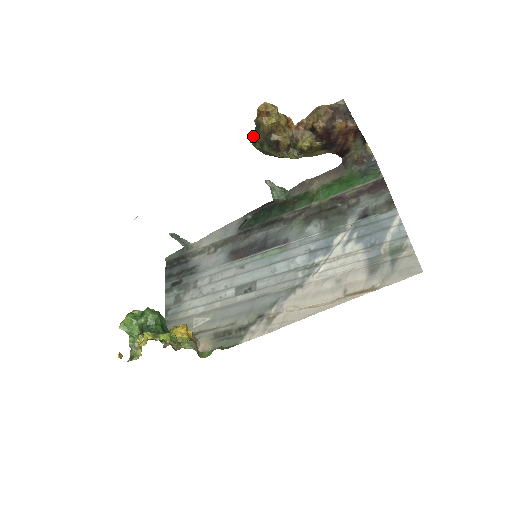
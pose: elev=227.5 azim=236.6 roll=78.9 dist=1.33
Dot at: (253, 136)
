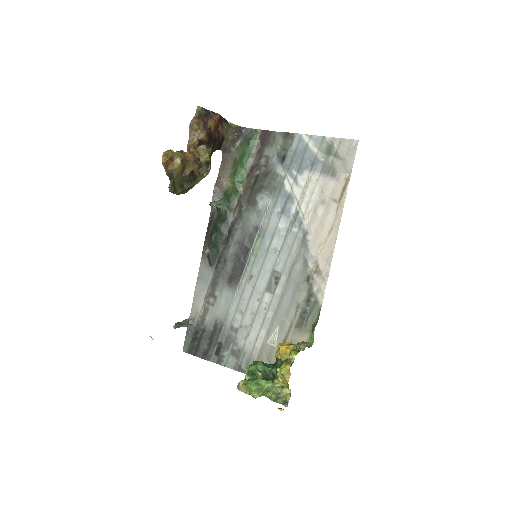
Dot at: (172, 187)
